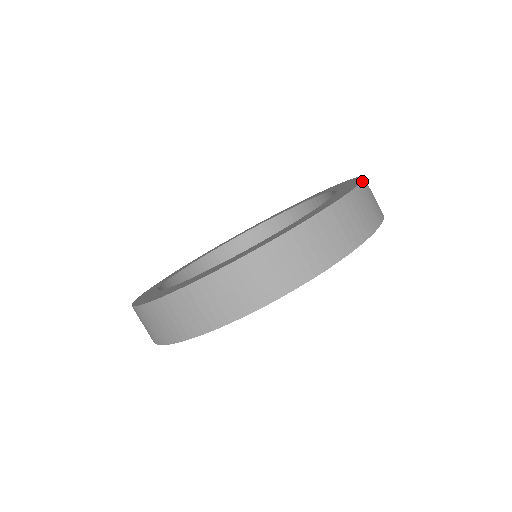
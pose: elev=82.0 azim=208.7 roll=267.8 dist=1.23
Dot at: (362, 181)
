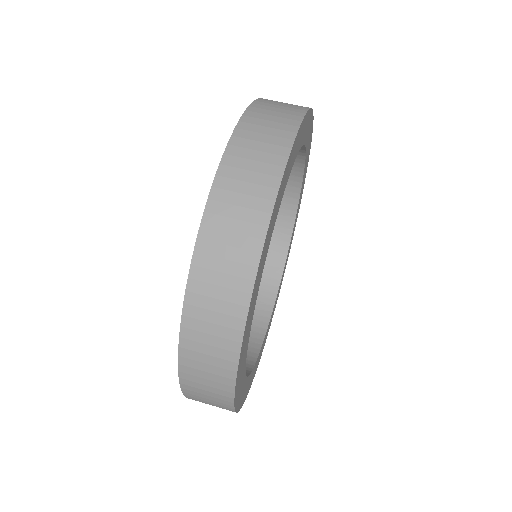
Dot at: (258, 98)
